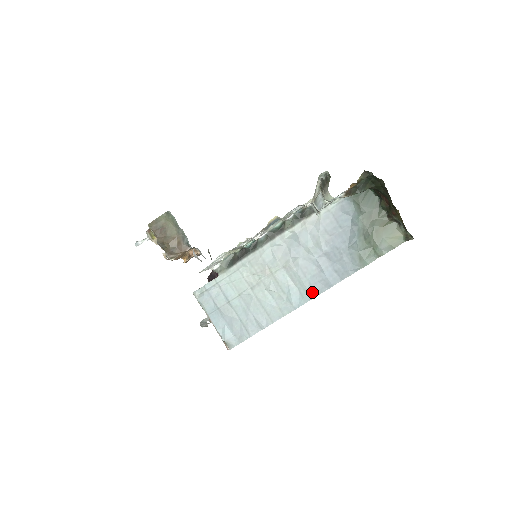
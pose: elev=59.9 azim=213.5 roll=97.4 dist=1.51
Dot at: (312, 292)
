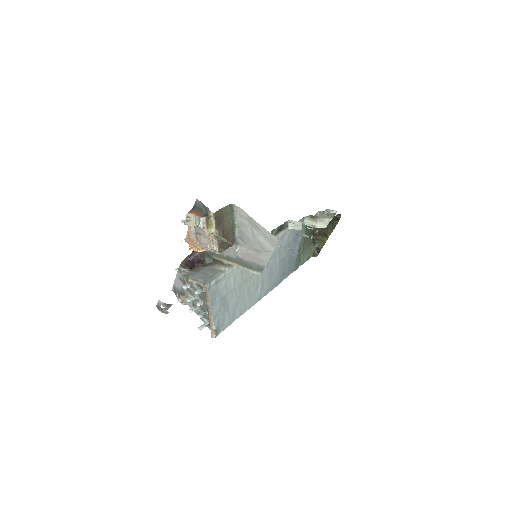
Dot at: (270, 288)
